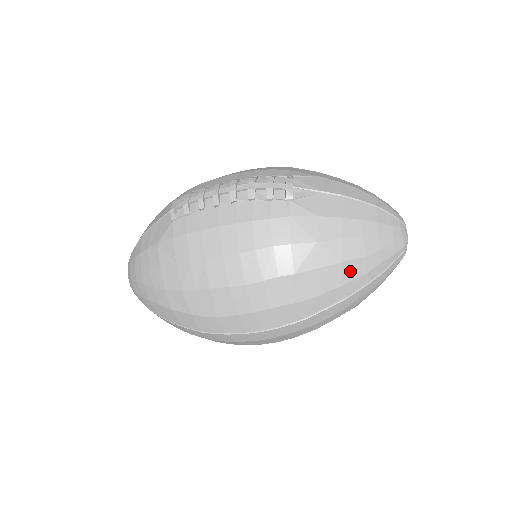
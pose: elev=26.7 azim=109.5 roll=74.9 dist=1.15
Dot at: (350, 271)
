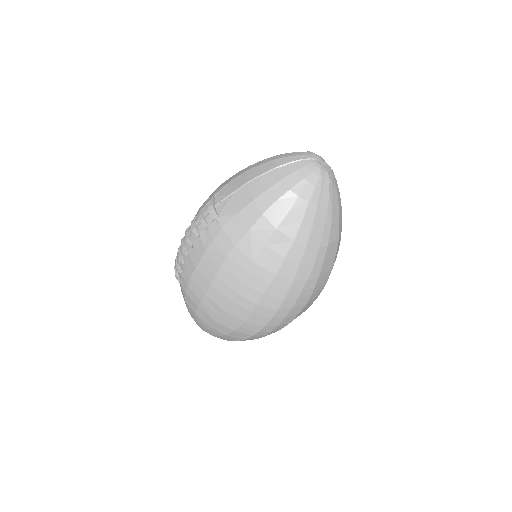
Dot at: (289, 229)
